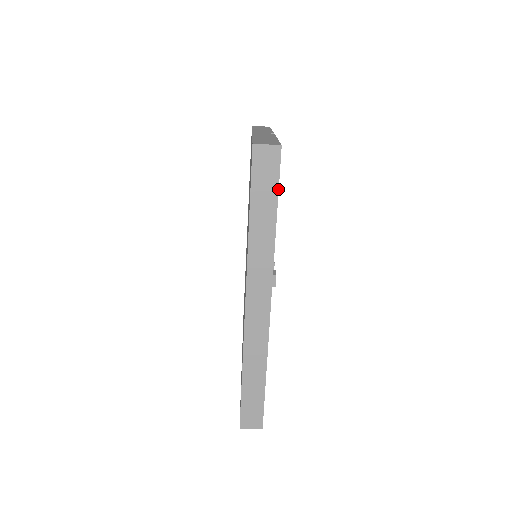
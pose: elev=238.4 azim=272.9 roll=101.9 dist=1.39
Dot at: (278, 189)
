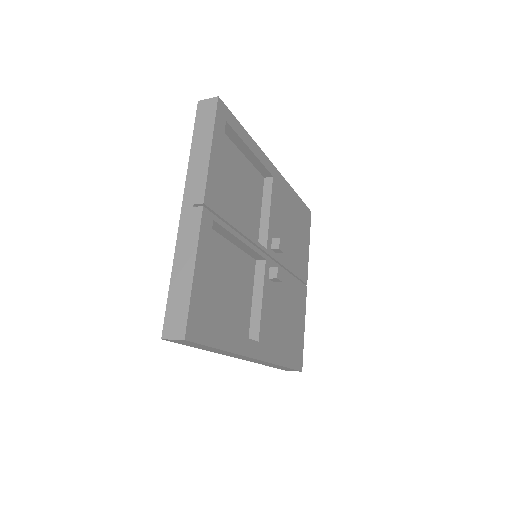
Dot at: (207, 346)
